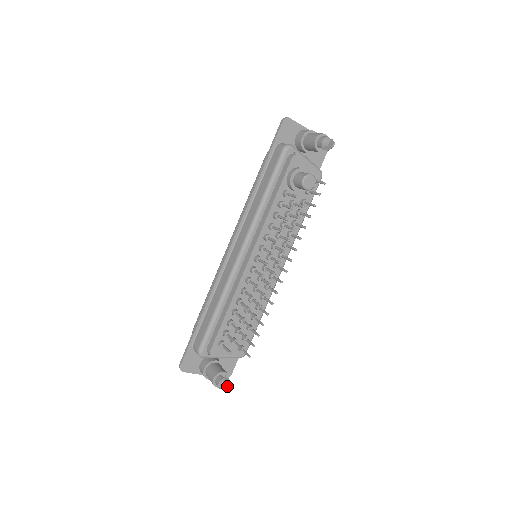
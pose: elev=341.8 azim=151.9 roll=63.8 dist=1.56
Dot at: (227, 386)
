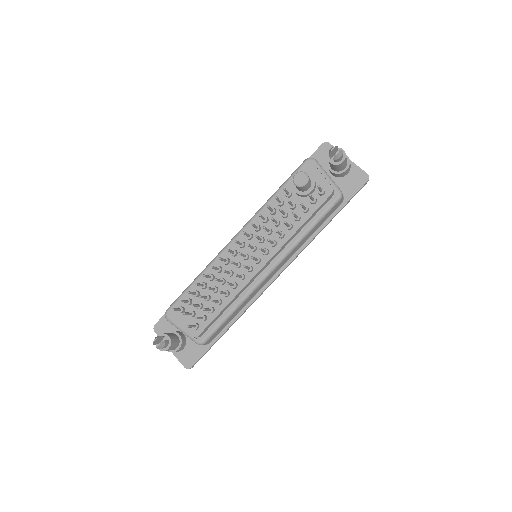
Dot at: (159, 344)
